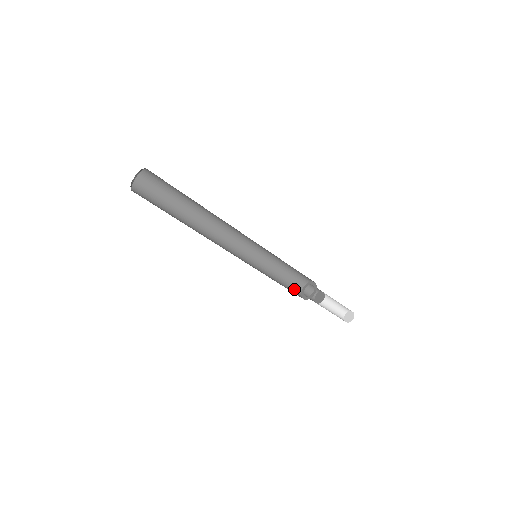
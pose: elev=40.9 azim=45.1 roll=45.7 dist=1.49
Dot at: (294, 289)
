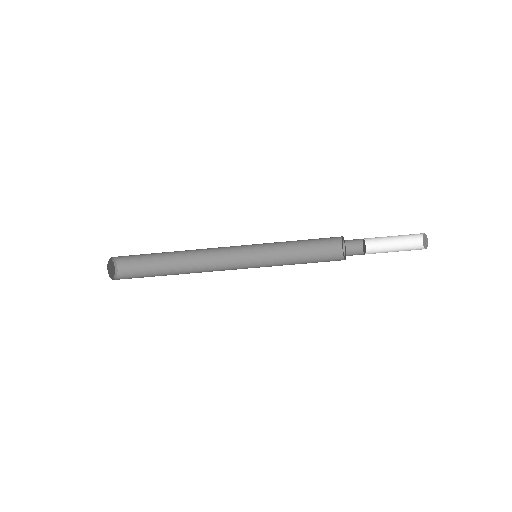
Dot at: (330, 253)
